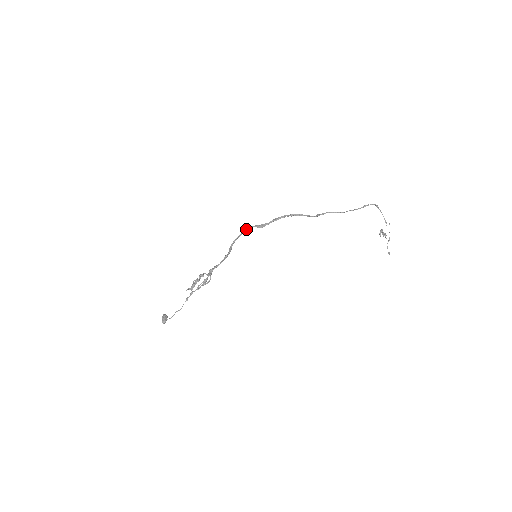
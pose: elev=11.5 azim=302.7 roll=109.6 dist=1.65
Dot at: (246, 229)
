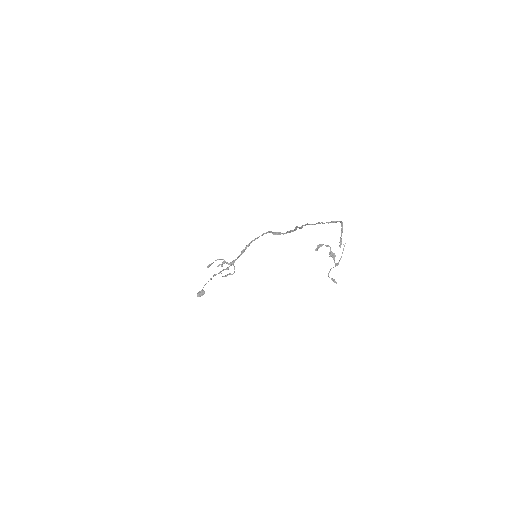
Dot at: (265, 233)
